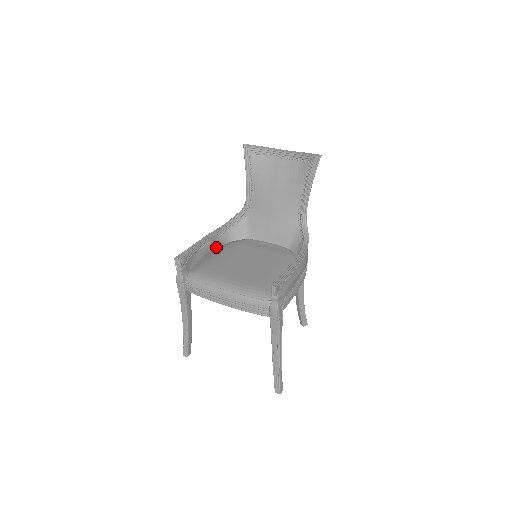
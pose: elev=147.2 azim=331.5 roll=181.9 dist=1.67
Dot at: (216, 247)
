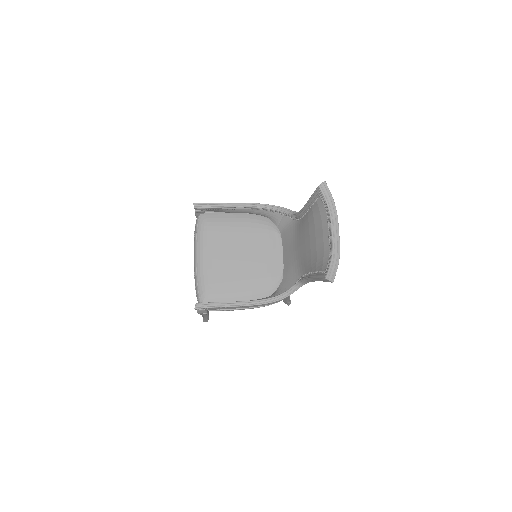
Dot at: (251, 213)
